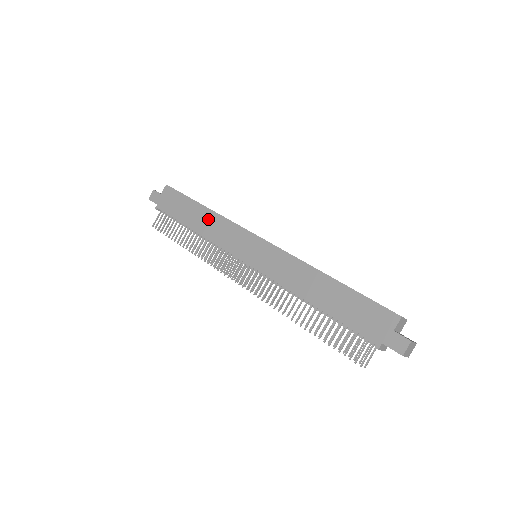
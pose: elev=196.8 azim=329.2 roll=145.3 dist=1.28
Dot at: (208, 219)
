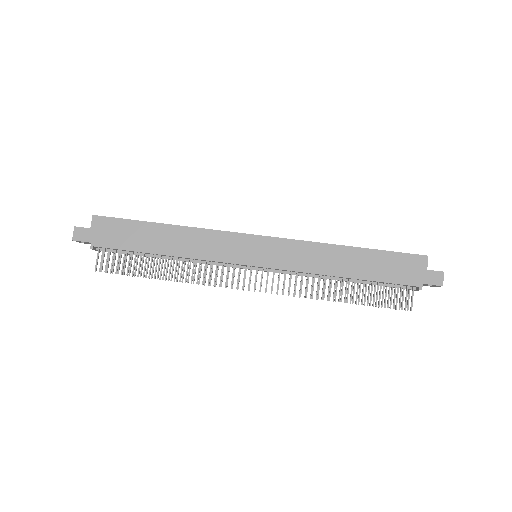
Dot at: (180, 237)
